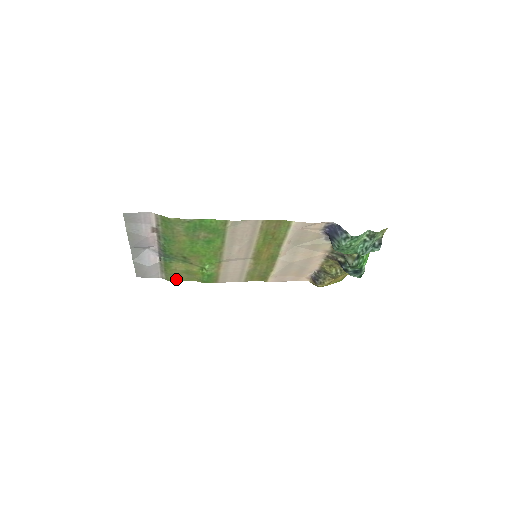
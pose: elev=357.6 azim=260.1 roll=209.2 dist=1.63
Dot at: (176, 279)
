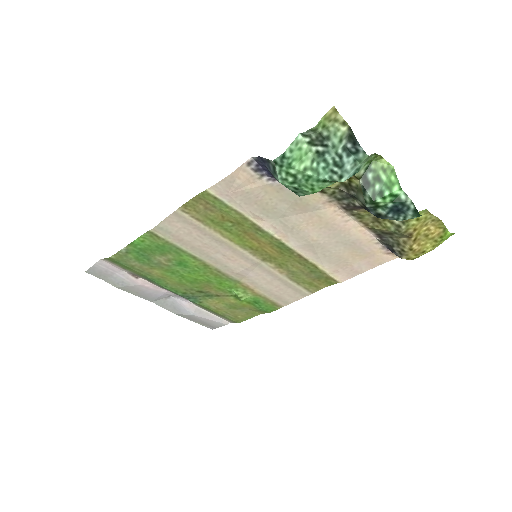
Dot at: (240, 319)
